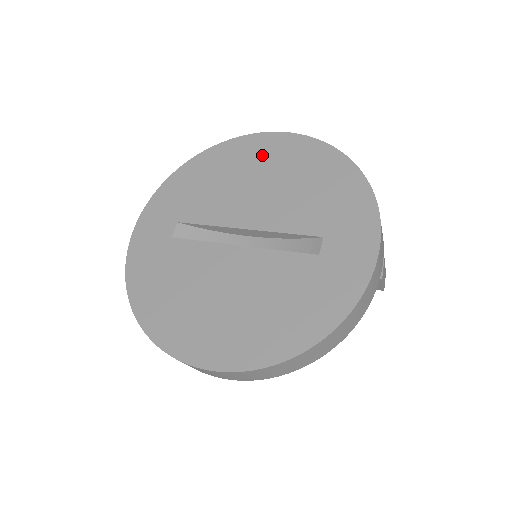
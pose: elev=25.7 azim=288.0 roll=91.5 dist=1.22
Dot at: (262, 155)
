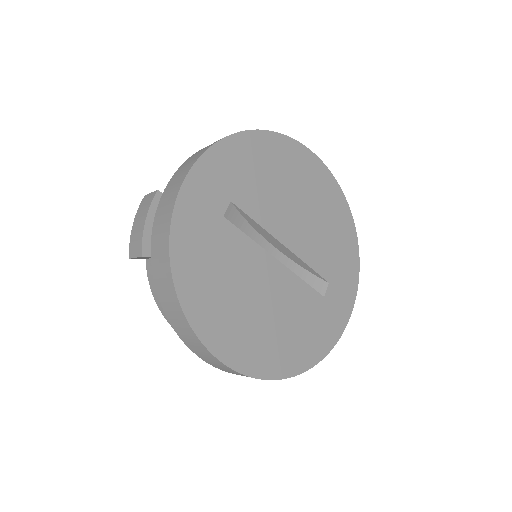
Dot at: (307, 176)
